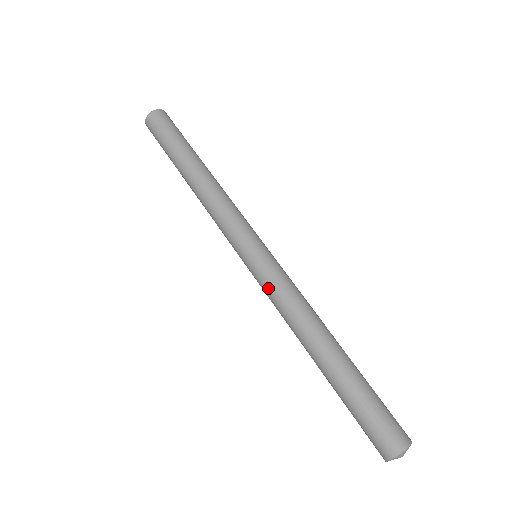
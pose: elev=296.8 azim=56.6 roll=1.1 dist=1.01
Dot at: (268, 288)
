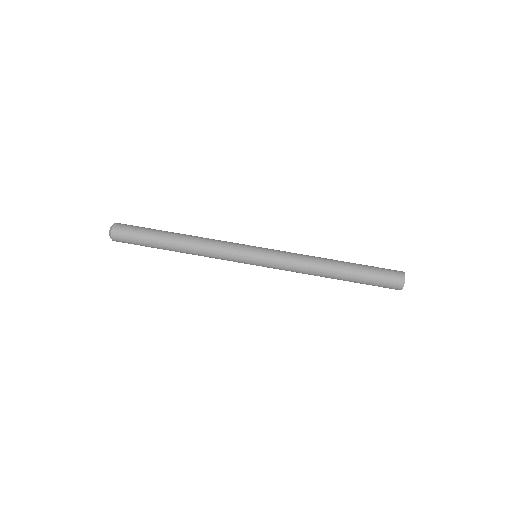
Dot at: (282, 258)
